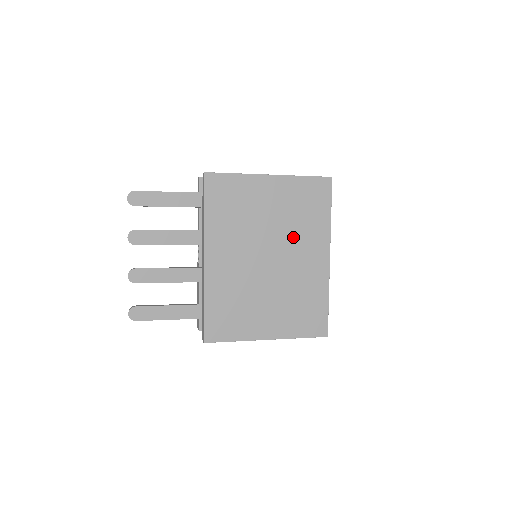
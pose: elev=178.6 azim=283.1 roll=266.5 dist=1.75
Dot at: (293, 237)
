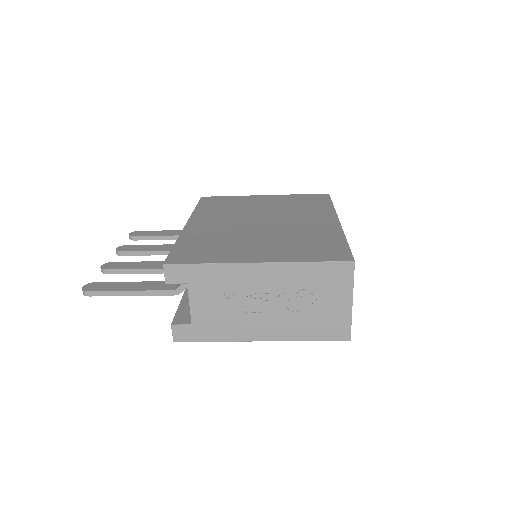
Dot at: (290, 214)
